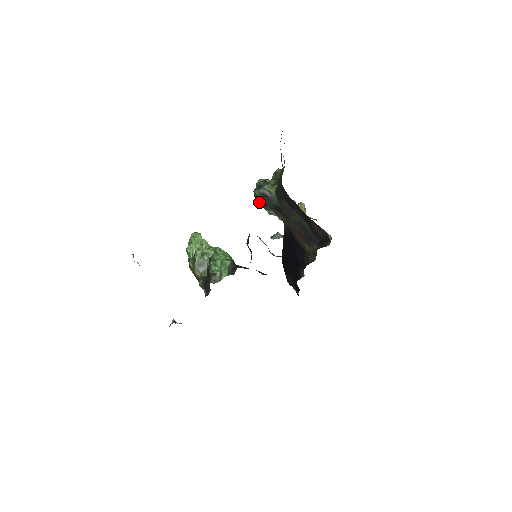
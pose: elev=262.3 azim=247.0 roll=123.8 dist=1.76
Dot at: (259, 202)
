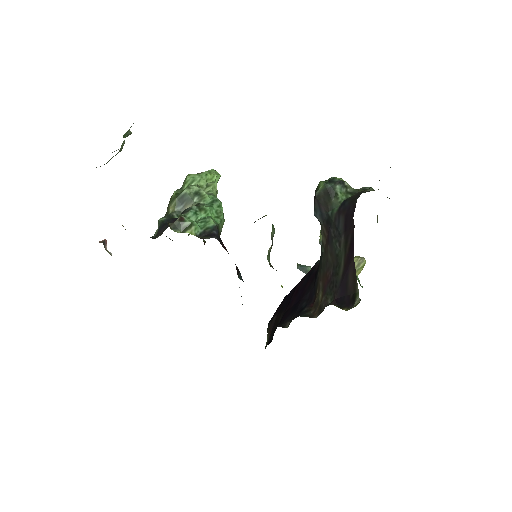
Dot at: (315, 199)
